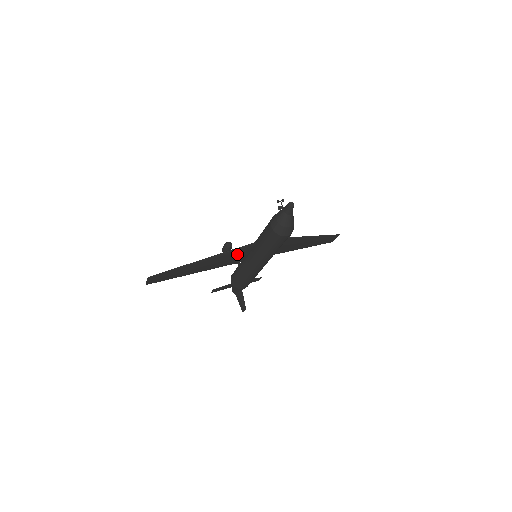
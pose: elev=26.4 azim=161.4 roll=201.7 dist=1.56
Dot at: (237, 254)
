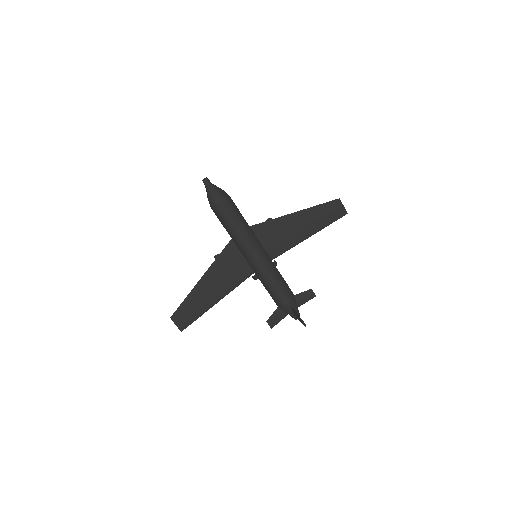
Dot at: (230, 260)
